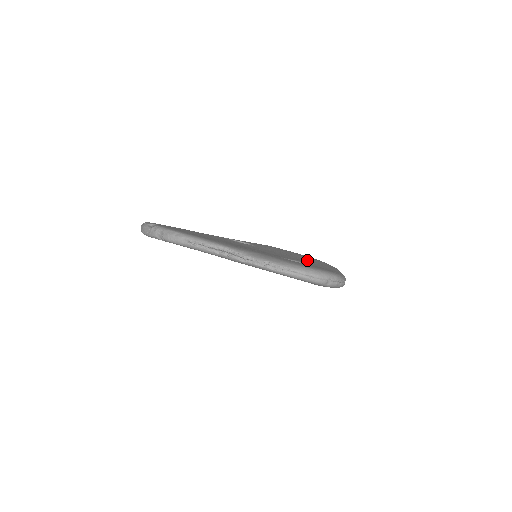
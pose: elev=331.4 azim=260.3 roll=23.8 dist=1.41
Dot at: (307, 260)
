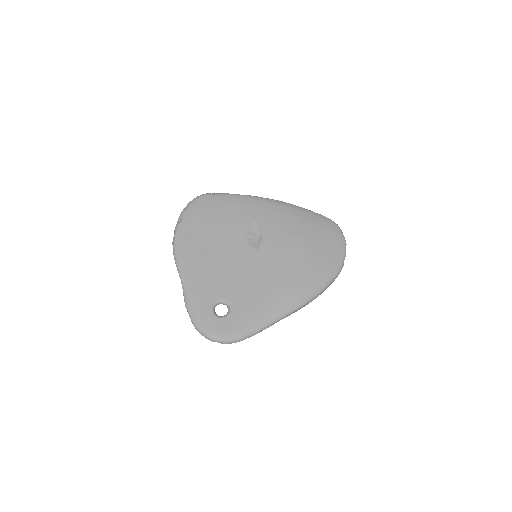
Dot at: (259, 296)
